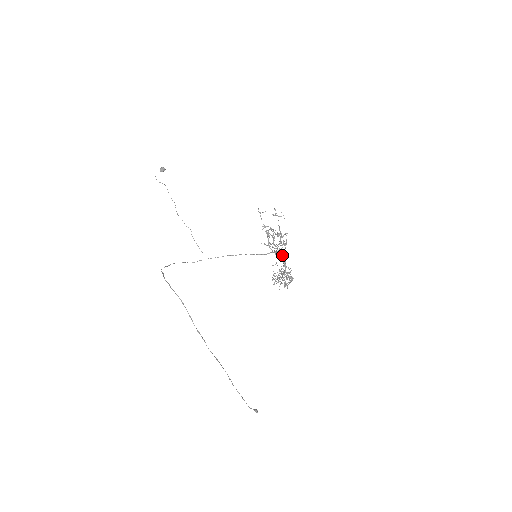
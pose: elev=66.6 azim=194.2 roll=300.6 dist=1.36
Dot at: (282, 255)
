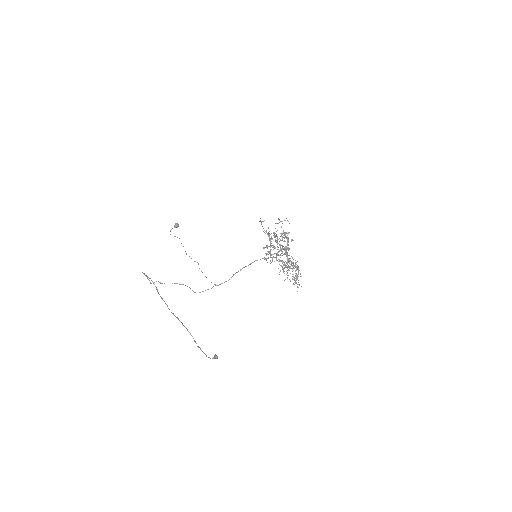
Dot at: (285, 248)
